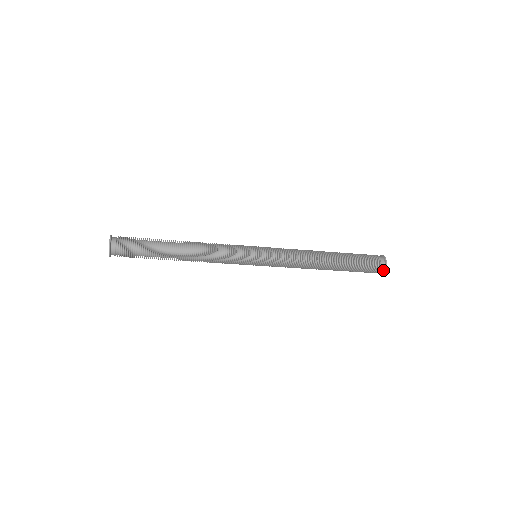
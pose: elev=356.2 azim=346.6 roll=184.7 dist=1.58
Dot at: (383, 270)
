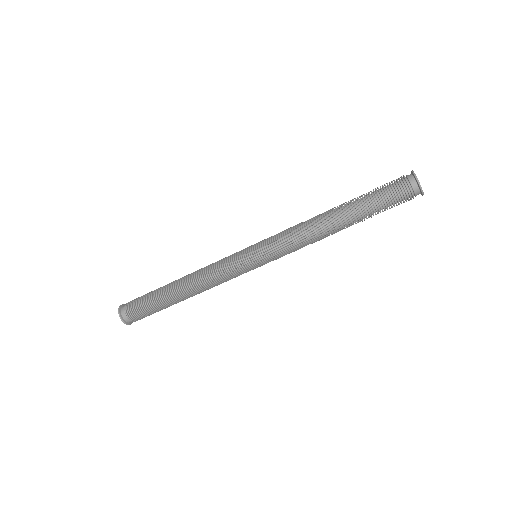
Dot at: (420, 192)
